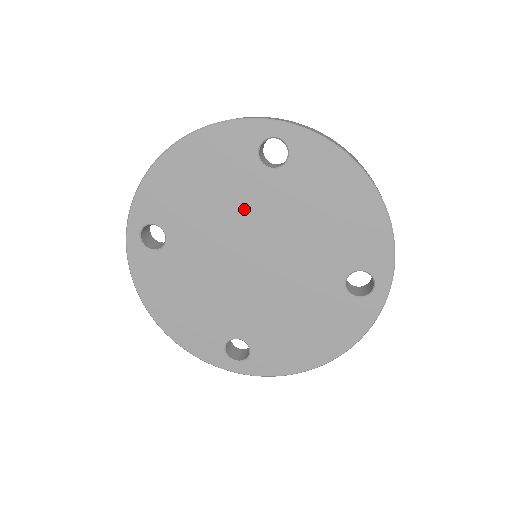
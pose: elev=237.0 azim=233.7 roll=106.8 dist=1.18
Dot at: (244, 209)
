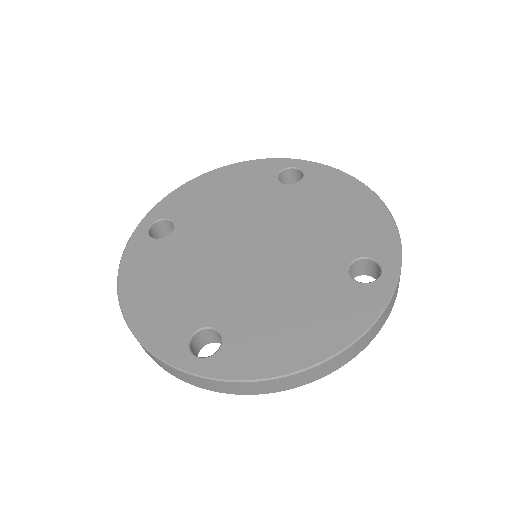
Dot at: (256, 209)
